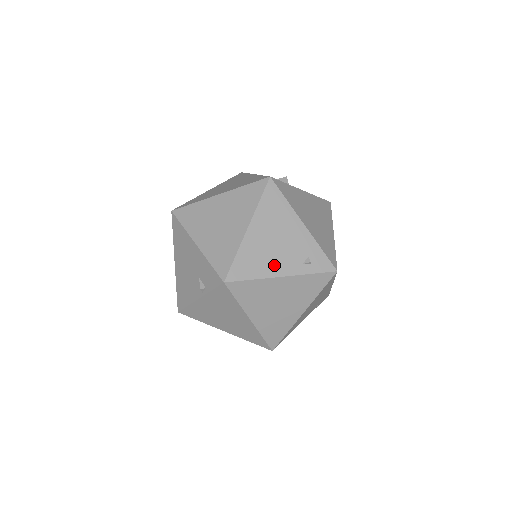
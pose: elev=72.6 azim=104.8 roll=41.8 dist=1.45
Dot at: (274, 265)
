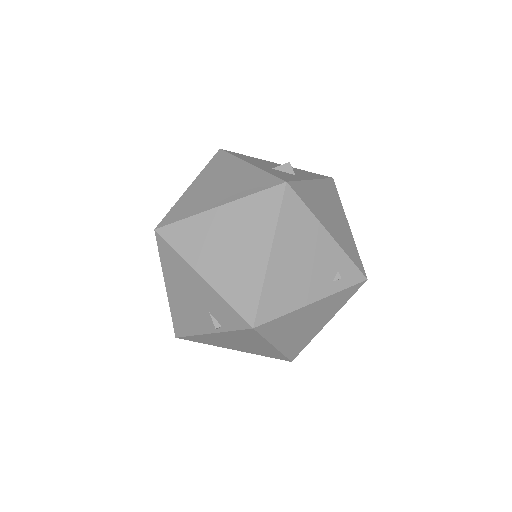
Dot at: (304, 292)
